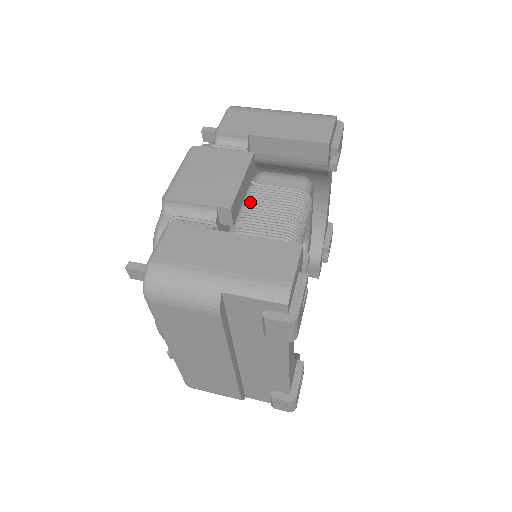
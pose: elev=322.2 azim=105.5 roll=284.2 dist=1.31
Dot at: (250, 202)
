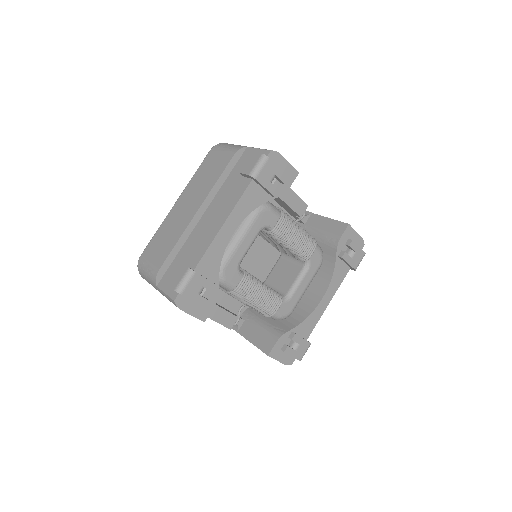
Dot at: occluded
